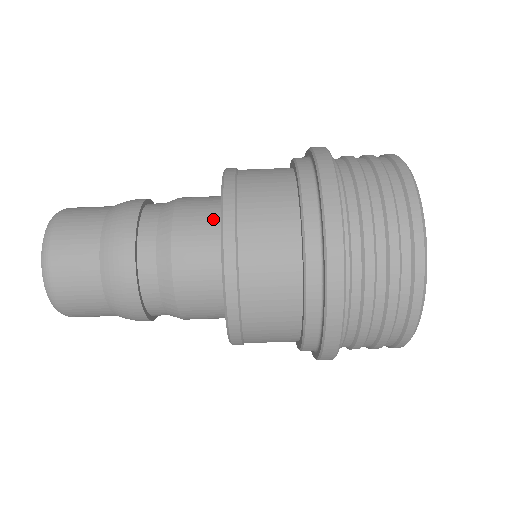
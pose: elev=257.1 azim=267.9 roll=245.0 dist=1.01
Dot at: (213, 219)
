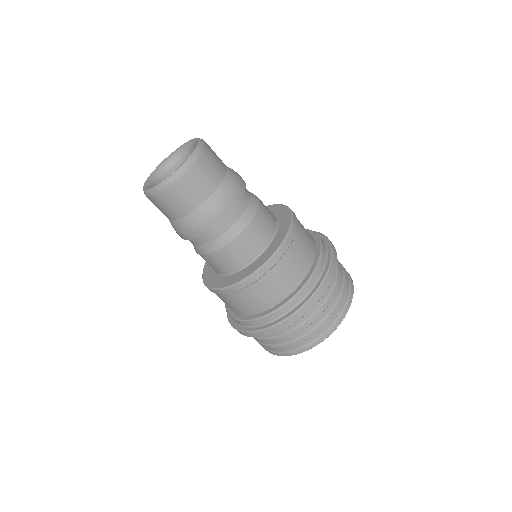
Dot at: (240, 264)
